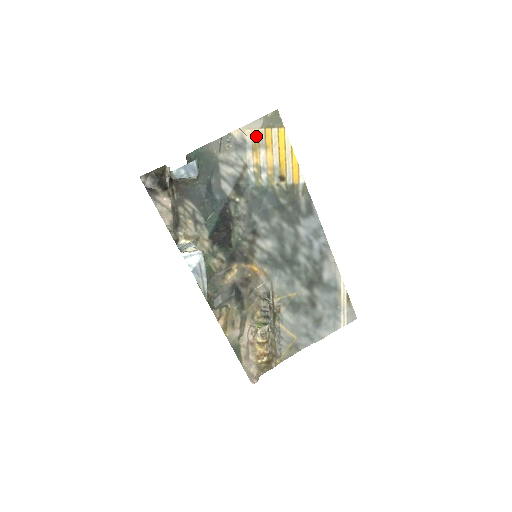
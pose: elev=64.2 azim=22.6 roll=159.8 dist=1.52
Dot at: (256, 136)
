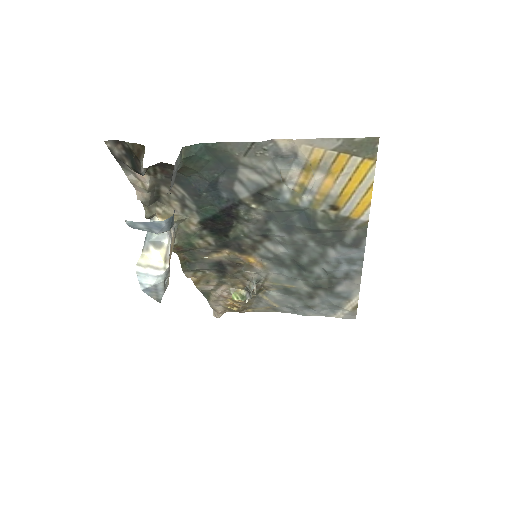
Dot at: (318, 156)
